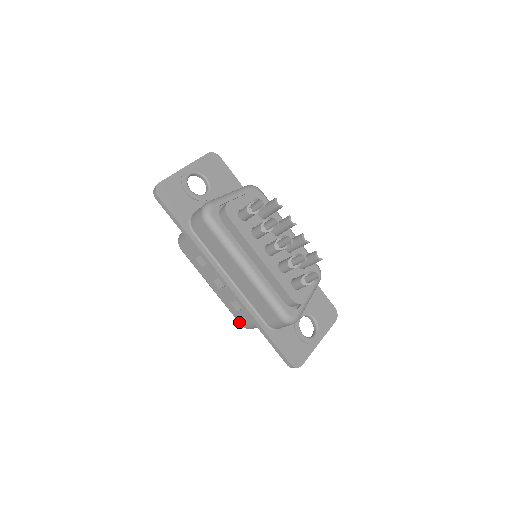
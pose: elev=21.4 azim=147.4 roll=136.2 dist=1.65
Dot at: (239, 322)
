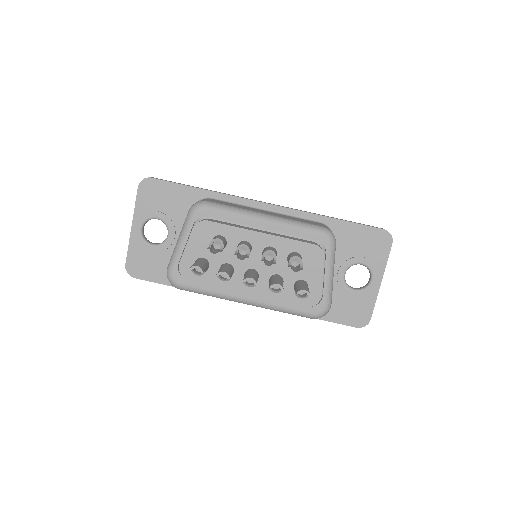
Dot at: occluded
